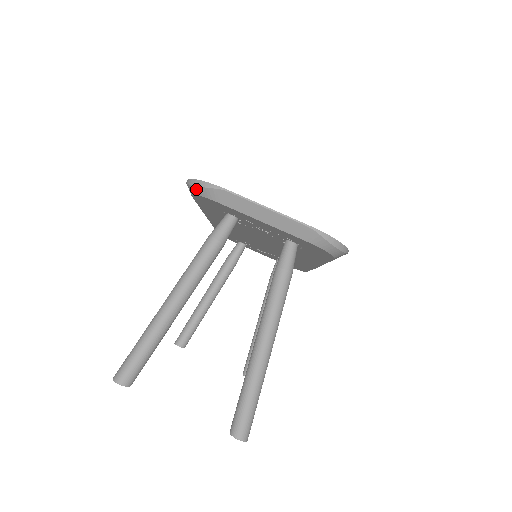
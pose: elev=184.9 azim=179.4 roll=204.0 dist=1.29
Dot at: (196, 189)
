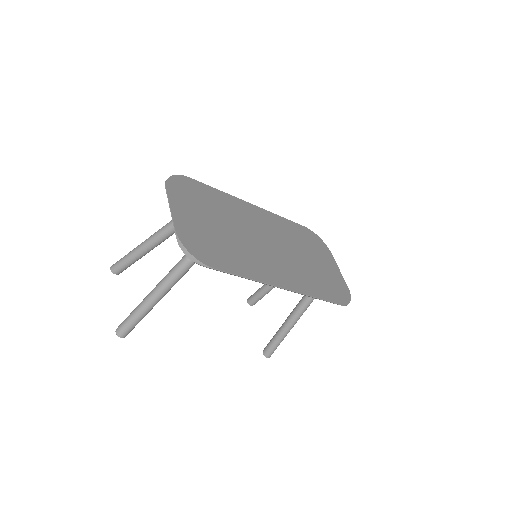
Dot at: occluded
